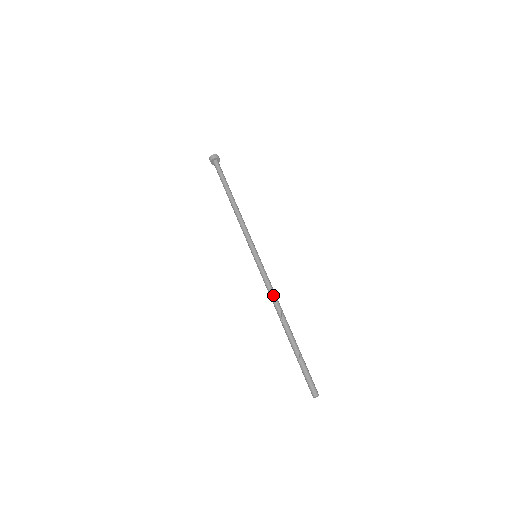
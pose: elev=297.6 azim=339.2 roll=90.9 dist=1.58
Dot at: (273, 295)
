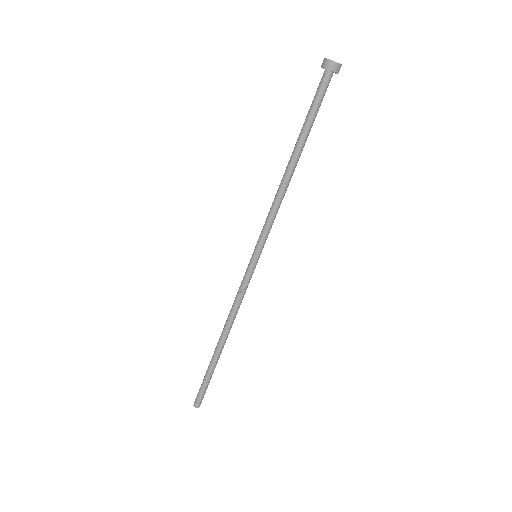
Dot at: (236, 311)
